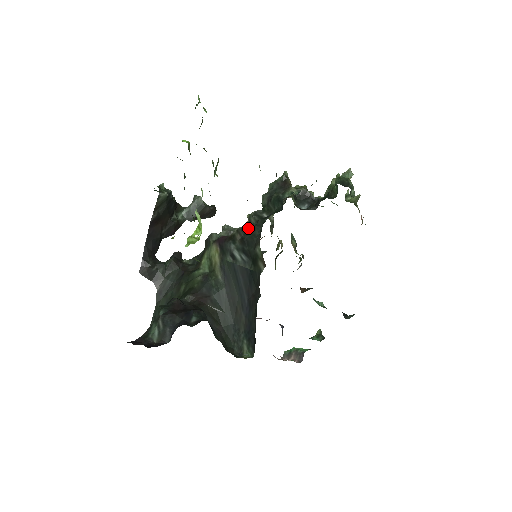
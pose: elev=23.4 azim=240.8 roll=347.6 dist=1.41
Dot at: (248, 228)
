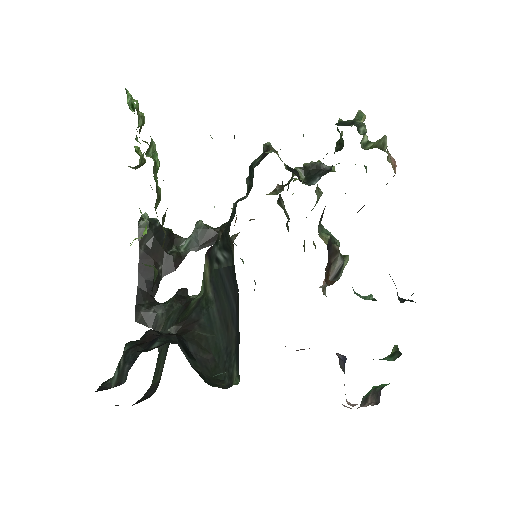
Dot at: occluded
